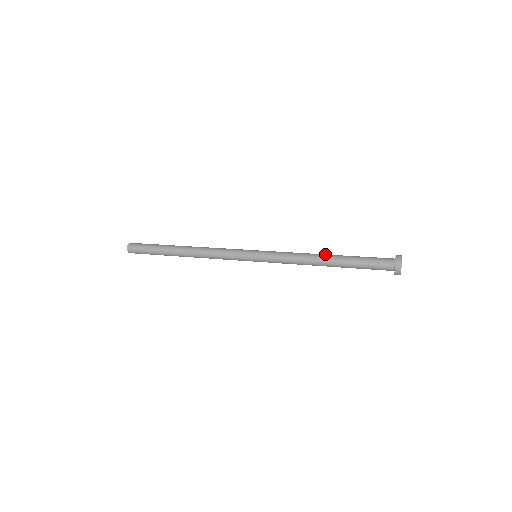
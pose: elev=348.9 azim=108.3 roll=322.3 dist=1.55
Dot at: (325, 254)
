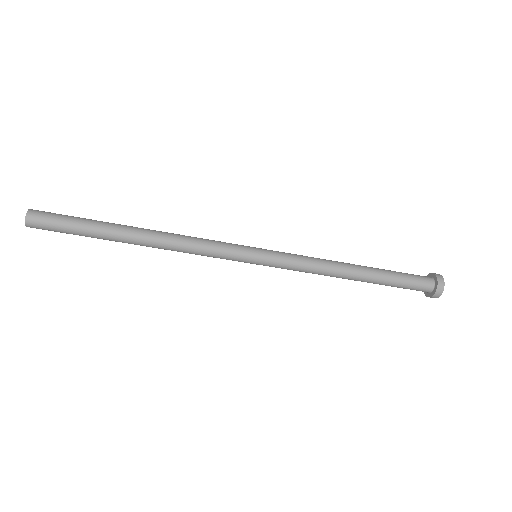
Dot at: occluded
